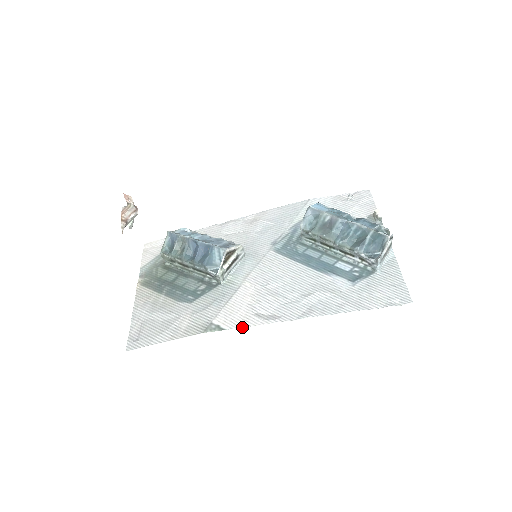
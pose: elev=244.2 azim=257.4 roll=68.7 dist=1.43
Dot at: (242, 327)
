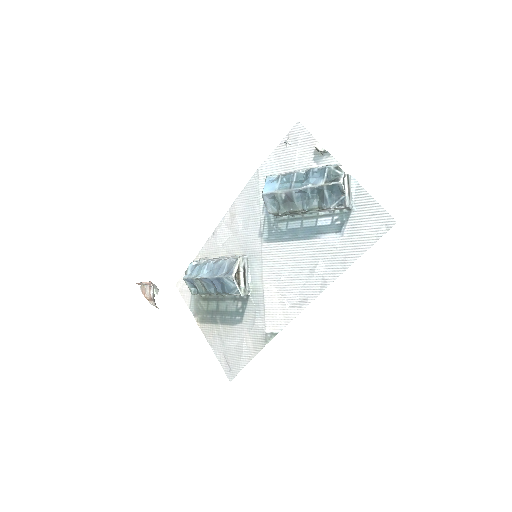
Dot at: occluded
